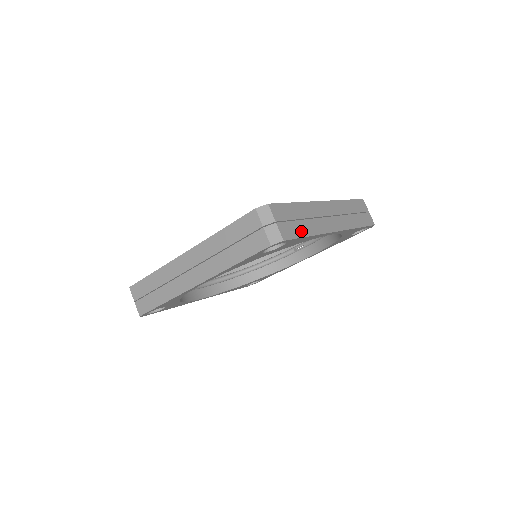
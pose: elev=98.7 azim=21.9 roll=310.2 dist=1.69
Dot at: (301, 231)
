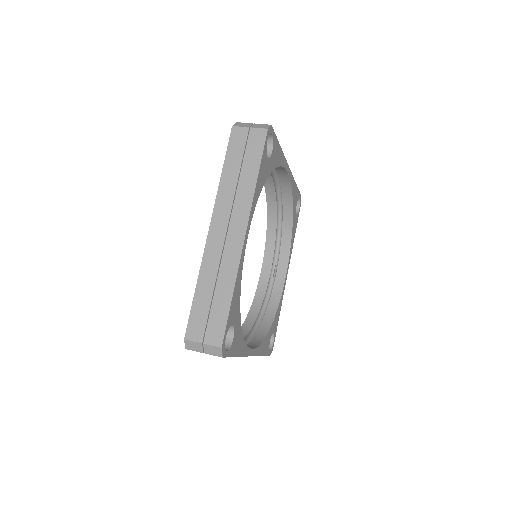
Dot at: occluded
